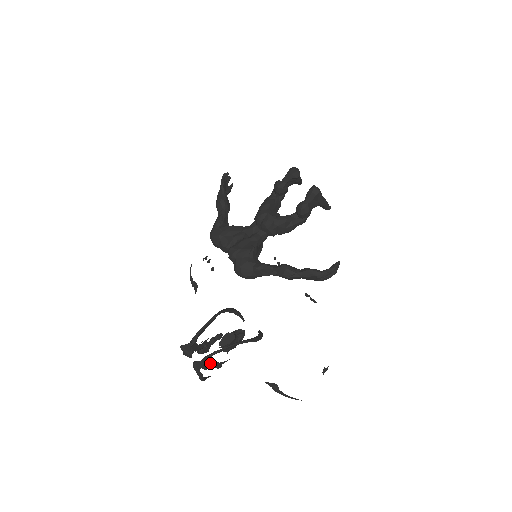
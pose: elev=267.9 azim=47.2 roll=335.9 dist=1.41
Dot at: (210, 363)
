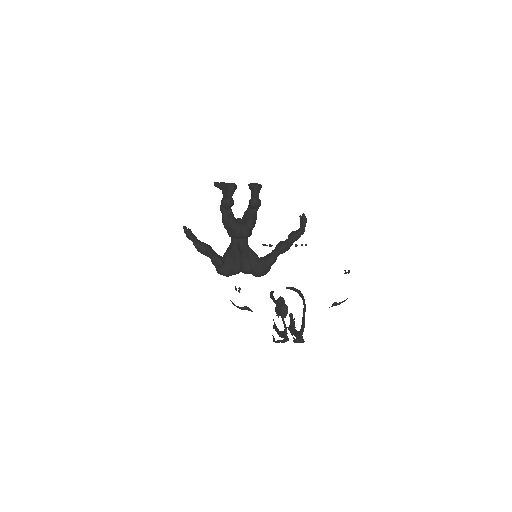
Dot at: (298, 331)
